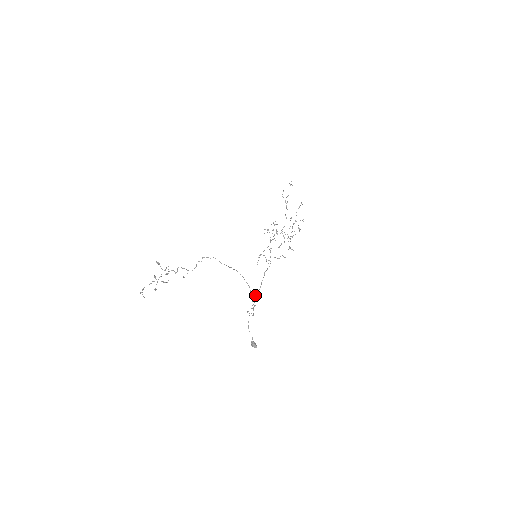
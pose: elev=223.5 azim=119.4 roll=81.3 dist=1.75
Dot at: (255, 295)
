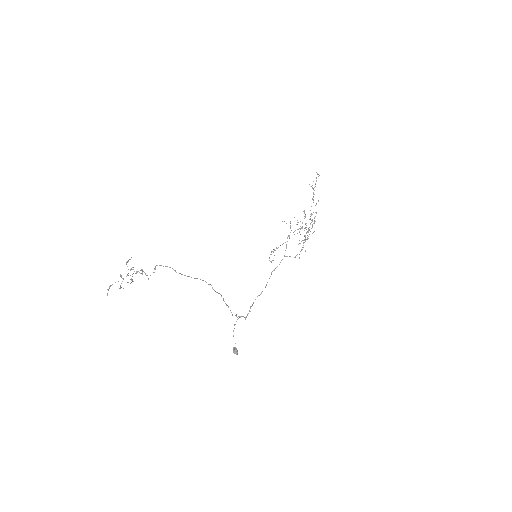
Dot at: (259, 295)
